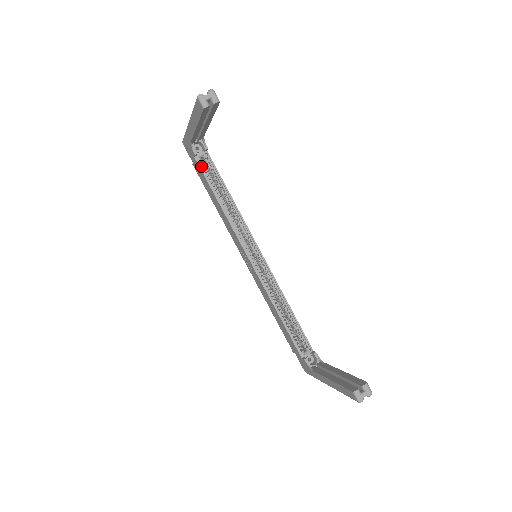
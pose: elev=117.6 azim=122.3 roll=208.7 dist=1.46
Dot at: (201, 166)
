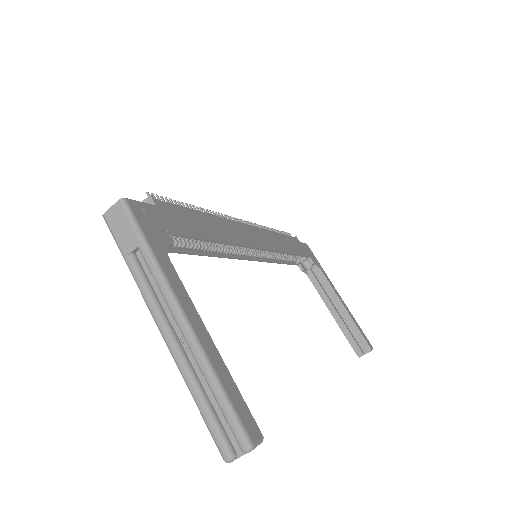
Dot at: occluded
